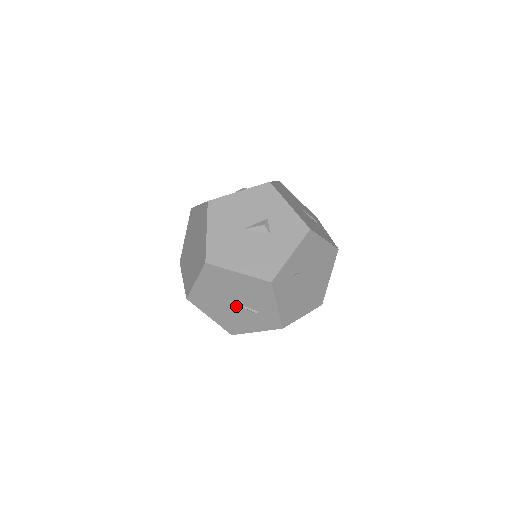
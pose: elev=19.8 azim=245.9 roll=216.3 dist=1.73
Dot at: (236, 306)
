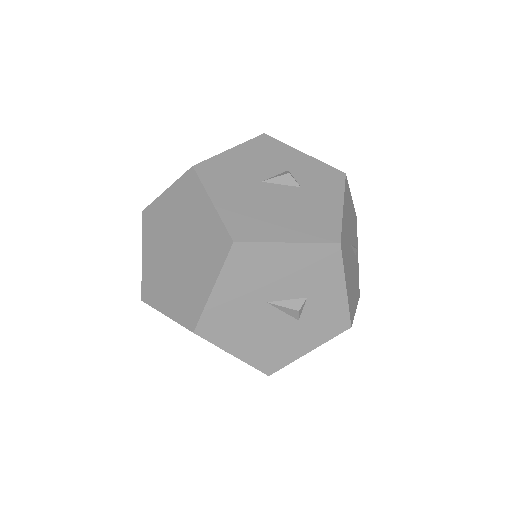
Dot at: occluded
